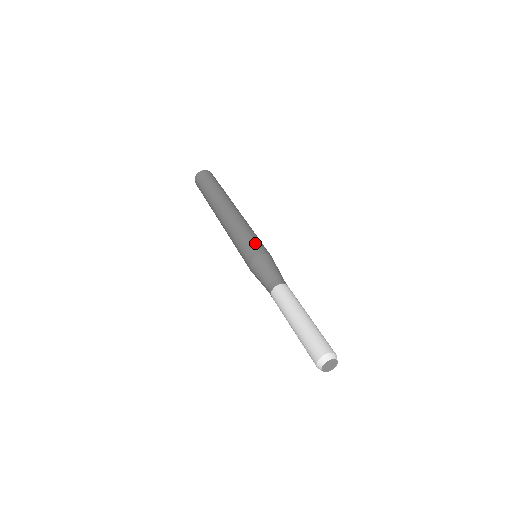
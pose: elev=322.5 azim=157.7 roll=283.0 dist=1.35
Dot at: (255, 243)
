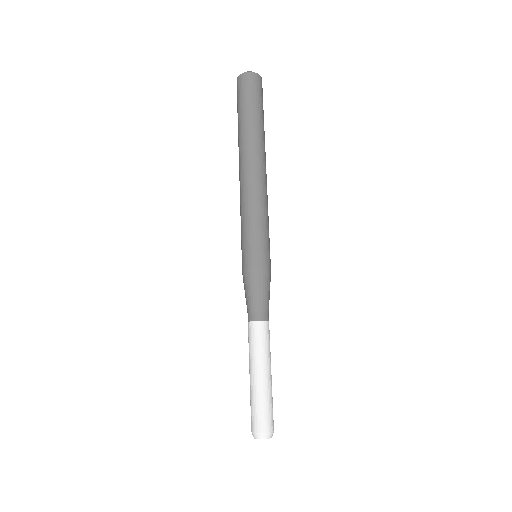
Dot at: (253, 247)
